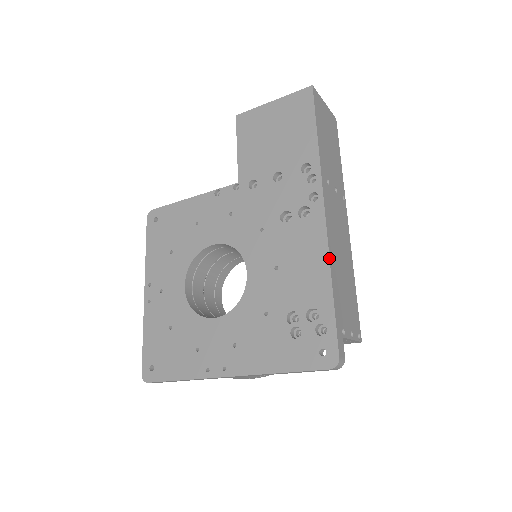
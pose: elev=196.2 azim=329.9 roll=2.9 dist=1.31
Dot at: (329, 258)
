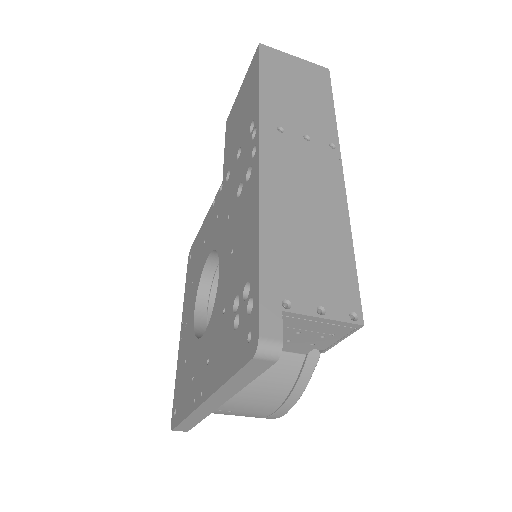
Dot at: (258, 210)
